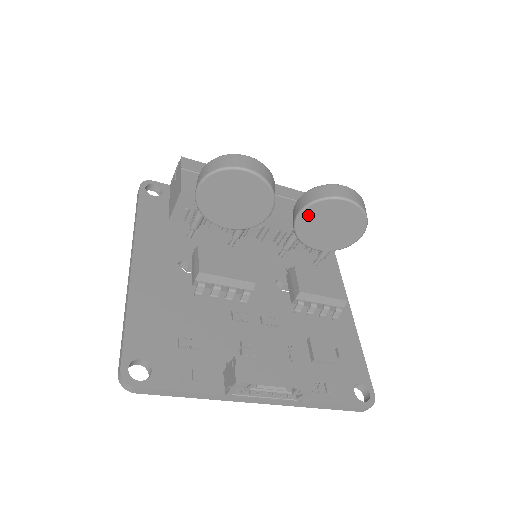
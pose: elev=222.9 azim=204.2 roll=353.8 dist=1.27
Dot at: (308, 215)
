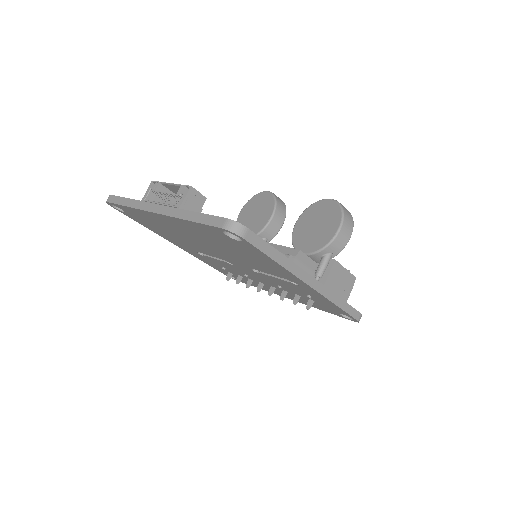
Dot at: (301, 222)
